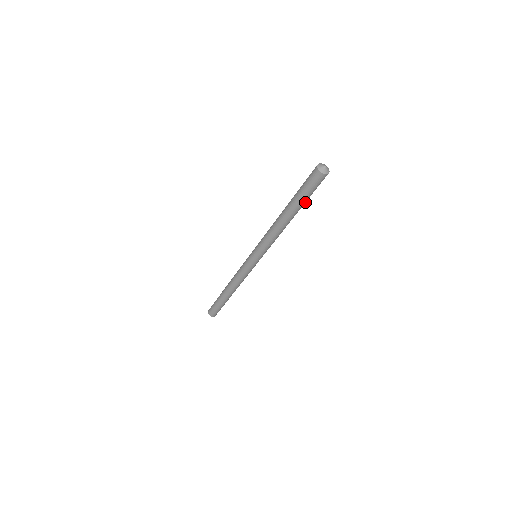
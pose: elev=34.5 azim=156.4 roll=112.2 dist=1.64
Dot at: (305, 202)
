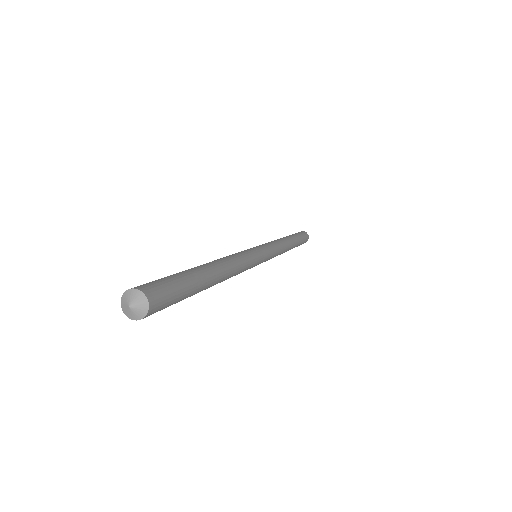
Dot at: occluded
